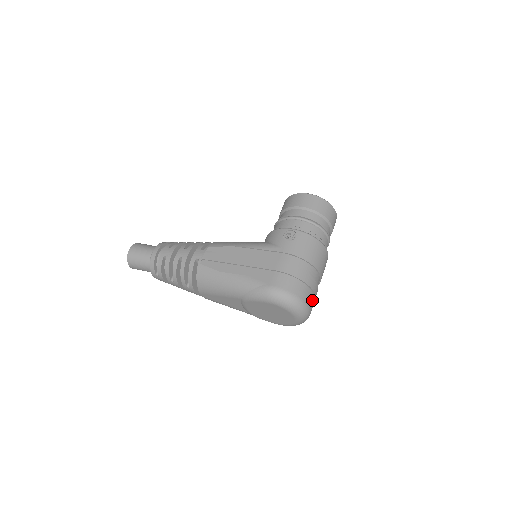
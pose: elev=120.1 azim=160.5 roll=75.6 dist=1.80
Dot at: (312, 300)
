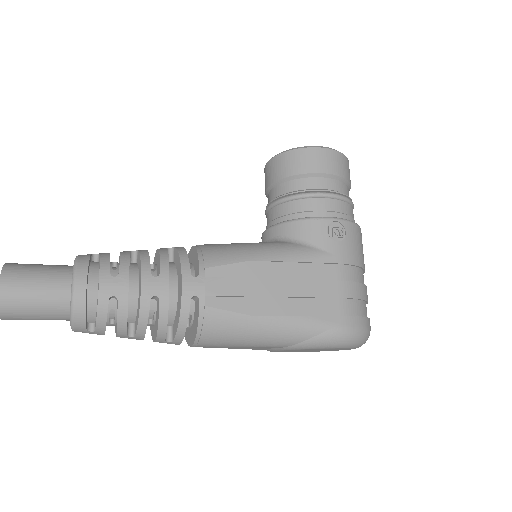
Dot at: occluded
